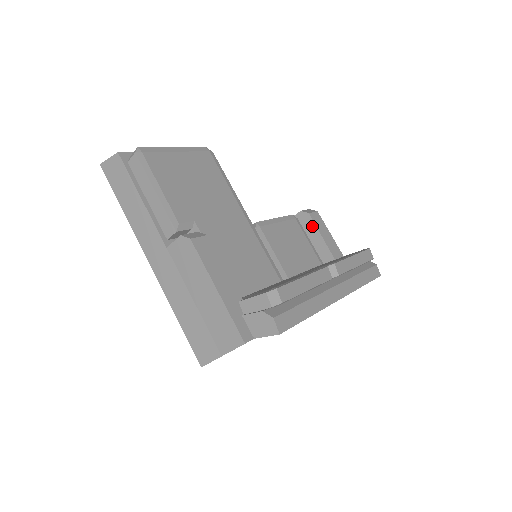
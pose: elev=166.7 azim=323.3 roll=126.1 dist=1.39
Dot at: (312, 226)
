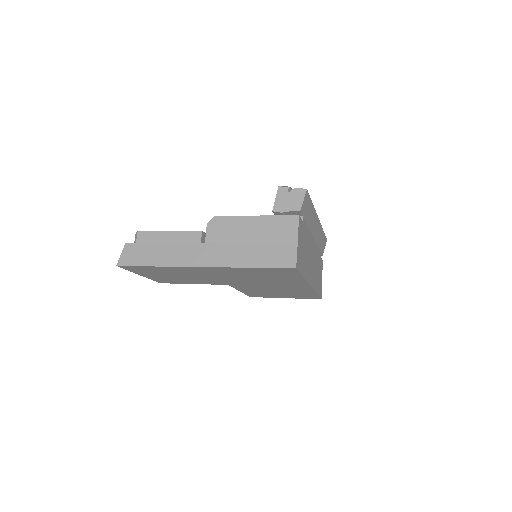
Dot at: occluded
